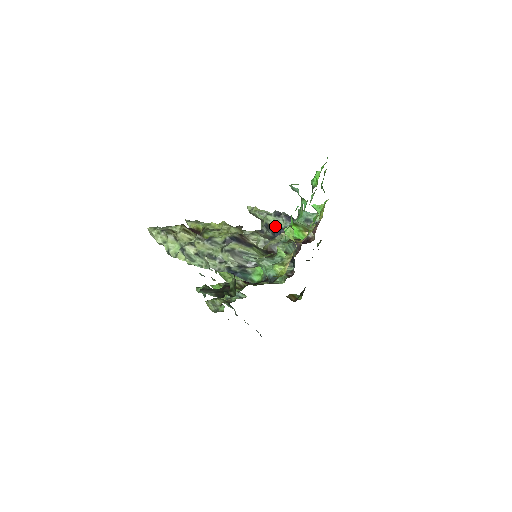
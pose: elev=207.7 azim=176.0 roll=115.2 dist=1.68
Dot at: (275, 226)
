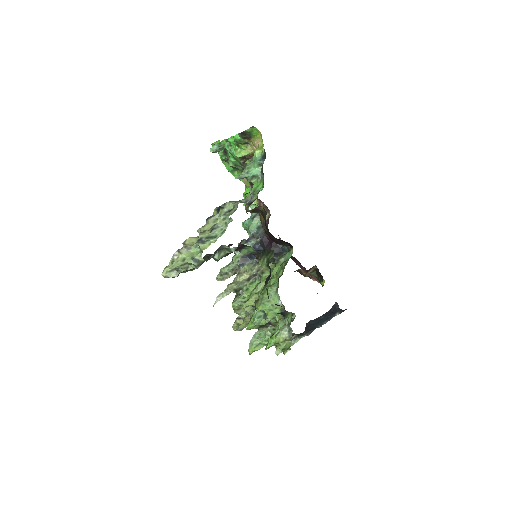
Dot at: (245, 255)
